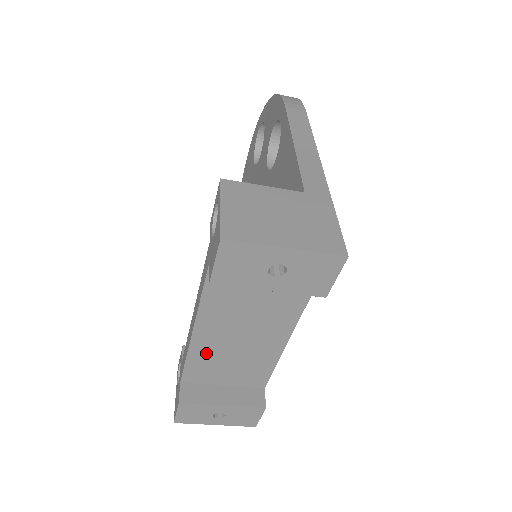
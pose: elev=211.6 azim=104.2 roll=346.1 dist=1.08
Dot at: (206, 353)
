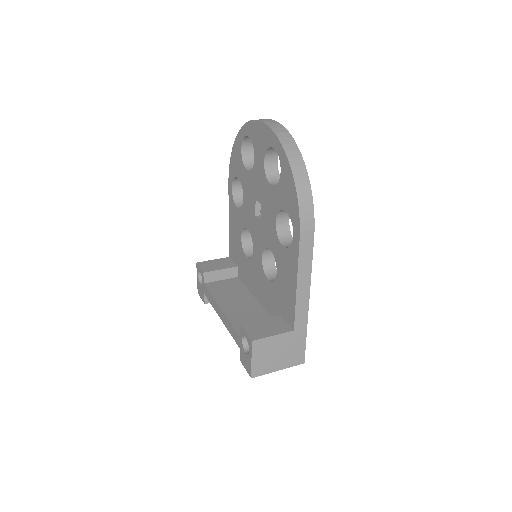
Dot at: occluded
